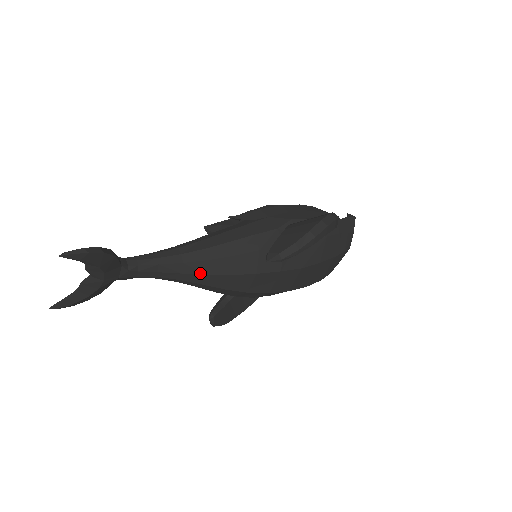
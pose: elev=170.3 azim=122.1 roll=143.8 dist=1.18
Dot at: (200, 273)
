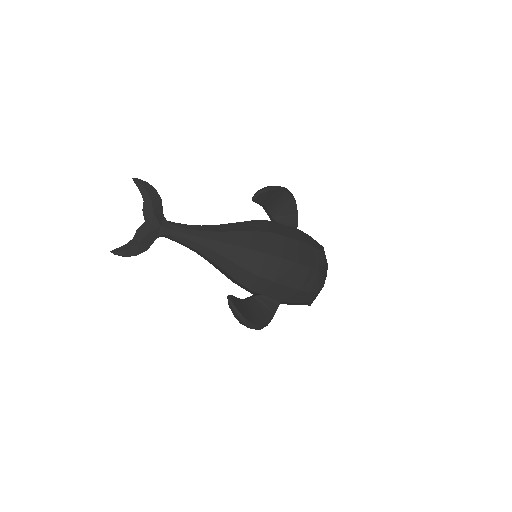
Dot at: (214, 231)
